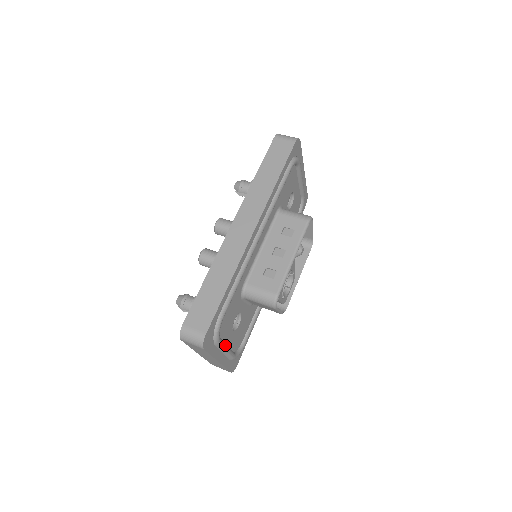
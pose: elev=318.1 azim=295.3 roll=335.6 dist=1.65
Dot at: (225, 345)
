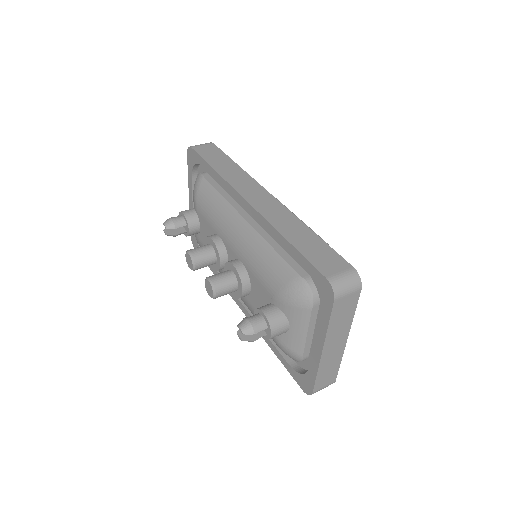
Dot at: occluded
